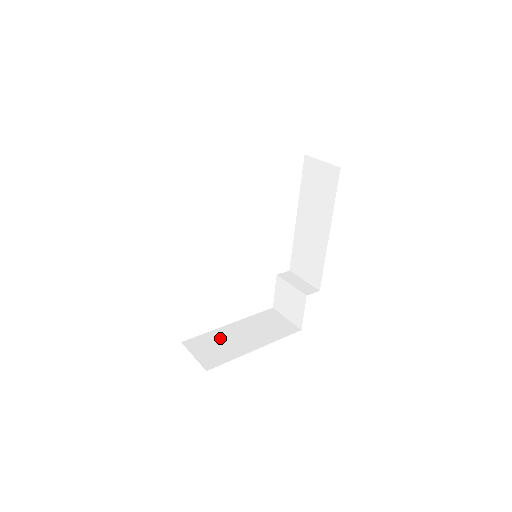
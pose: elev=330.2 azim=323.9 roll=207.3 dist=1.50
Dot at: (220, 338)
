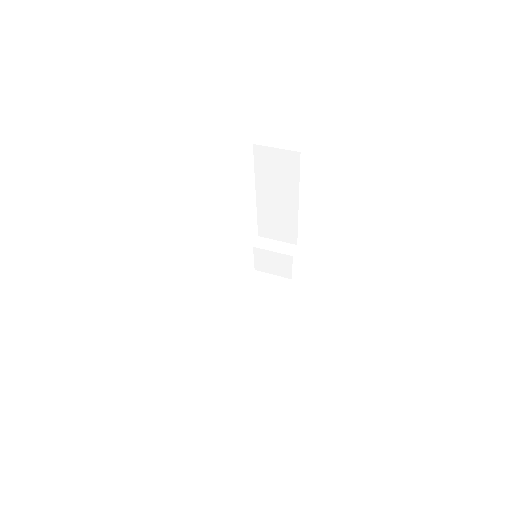
Dot at: (243, 325)
